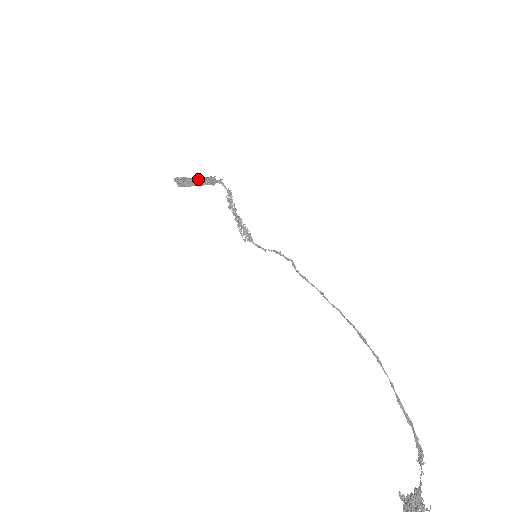
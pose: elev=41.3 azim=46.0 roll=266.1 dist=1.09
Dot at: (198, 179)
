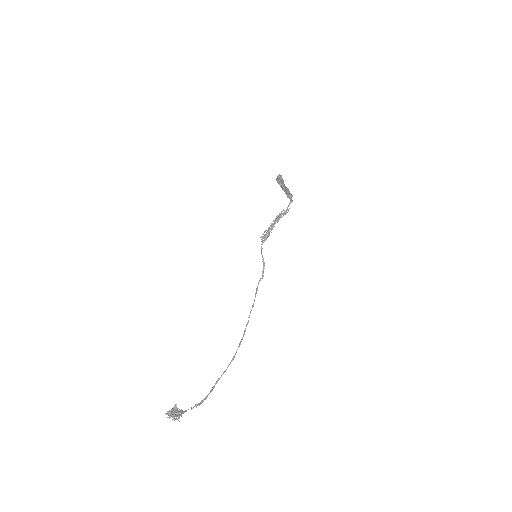
Dot at: (286, 188)
